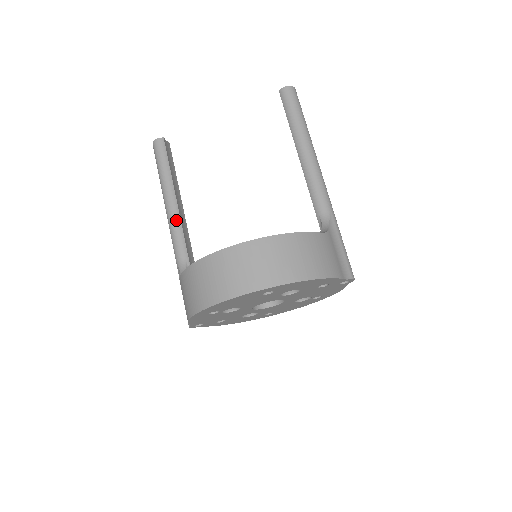
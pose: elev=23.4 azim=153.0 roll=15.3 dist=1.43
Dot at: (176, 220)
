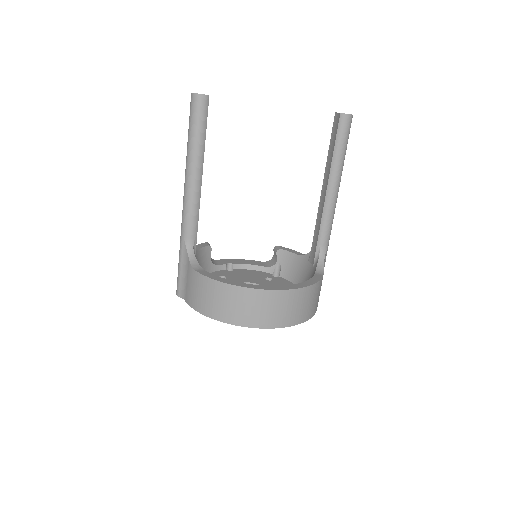
Dot at: (197, 198)
